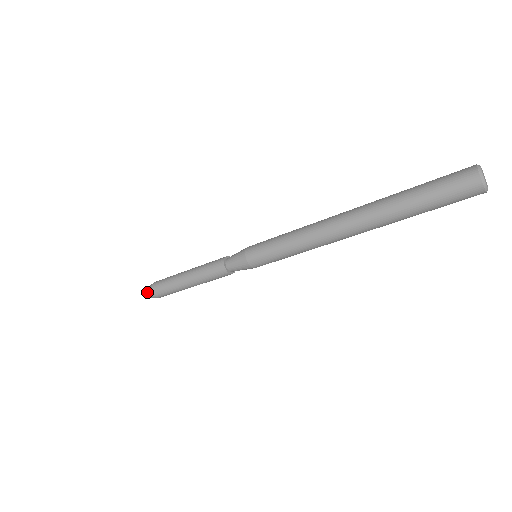
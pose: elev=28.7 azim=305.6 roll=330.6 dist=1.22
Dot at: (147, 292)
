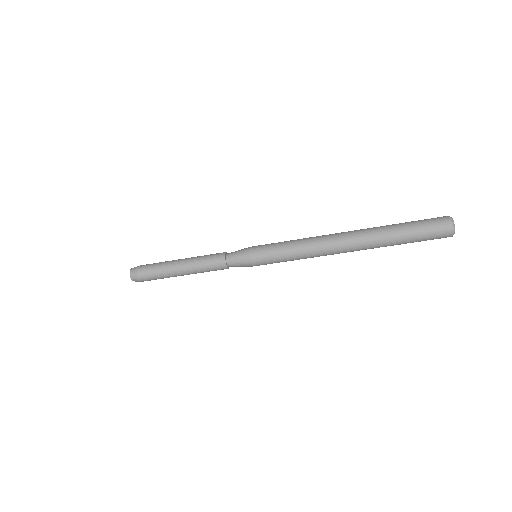
Dot at: occluded
